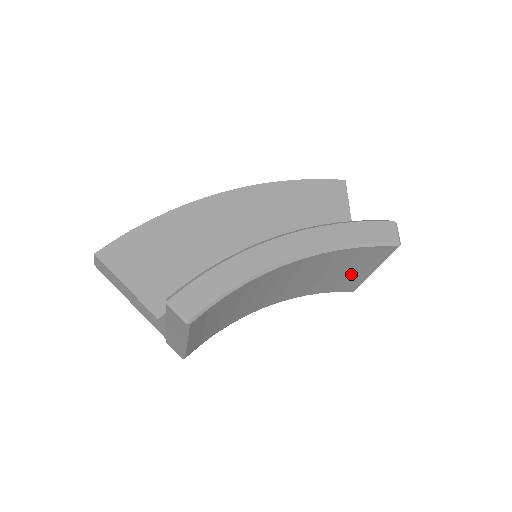
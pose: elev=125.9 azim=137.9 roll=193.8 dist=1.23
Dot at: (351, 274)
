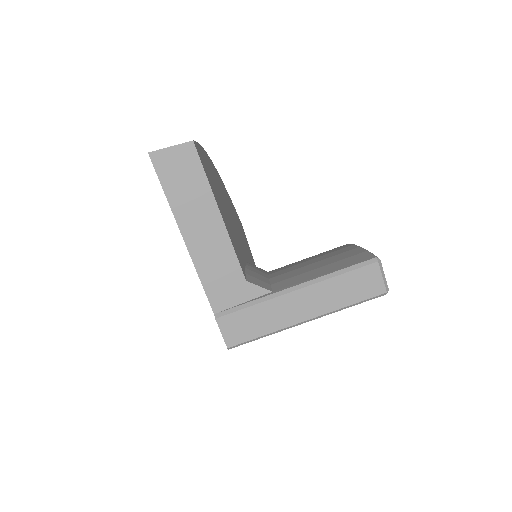
Dot at: occluded
